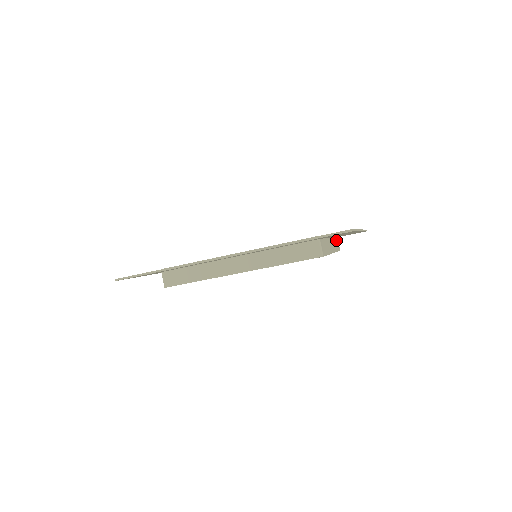
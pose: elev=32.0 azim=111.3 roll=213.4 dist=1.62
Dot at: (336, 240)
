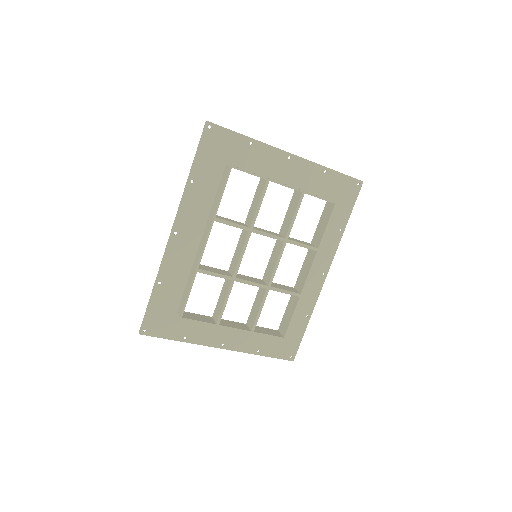
Dot at: occluded
